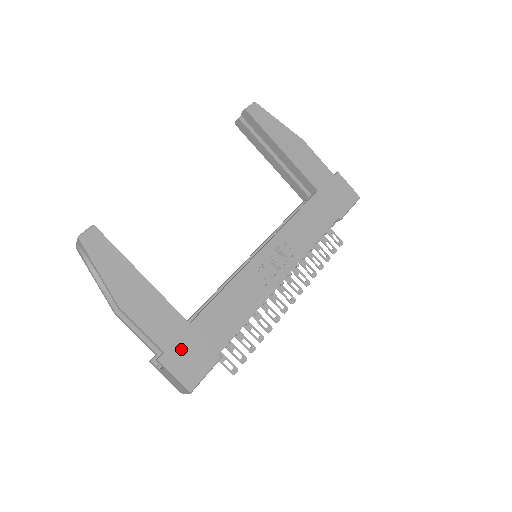
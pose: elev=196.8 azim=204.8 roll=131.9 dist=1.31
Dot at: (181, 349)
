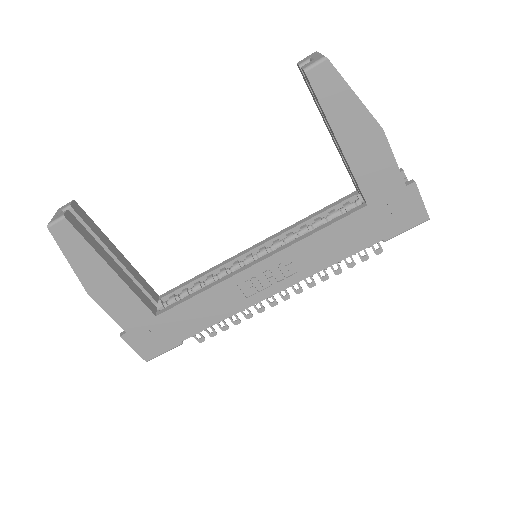
Dot at: (143, 333)
